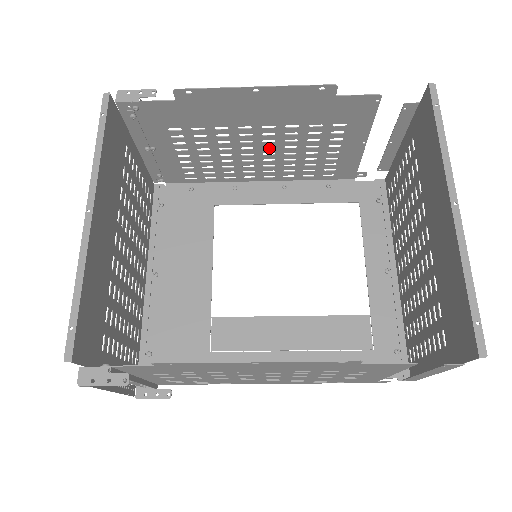
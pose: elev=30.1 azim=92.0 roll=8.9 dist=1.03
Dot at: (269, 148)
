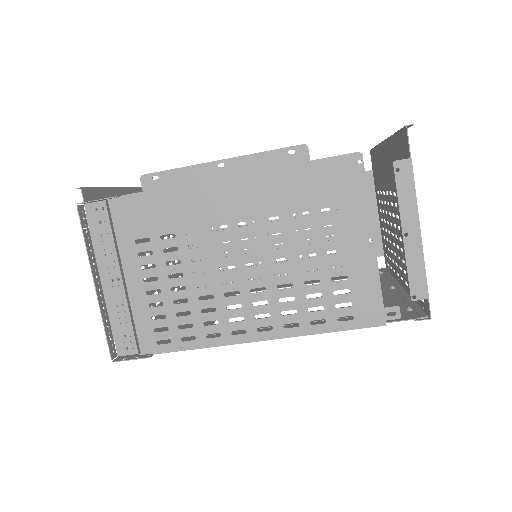
Dot at: occluded
